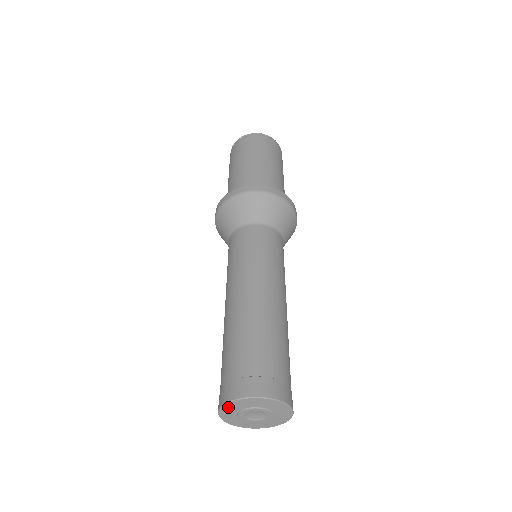
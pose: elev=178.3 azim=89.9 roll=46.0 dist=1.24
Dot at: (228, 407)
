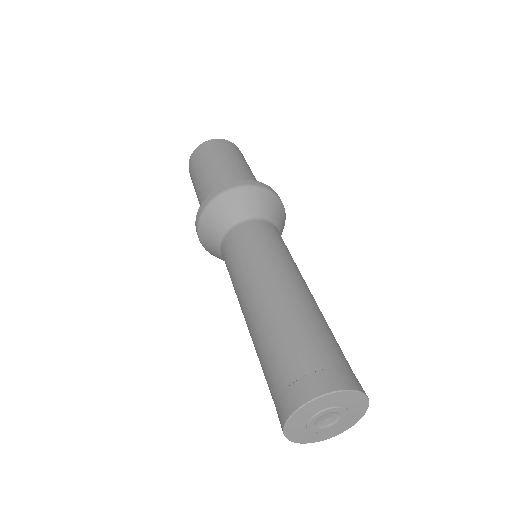
Dot at: (298, 415)
